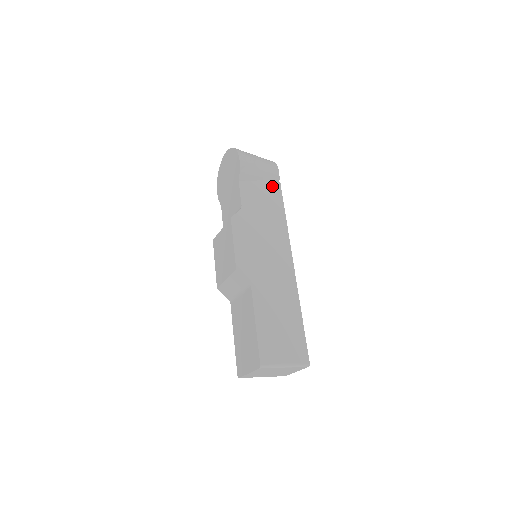
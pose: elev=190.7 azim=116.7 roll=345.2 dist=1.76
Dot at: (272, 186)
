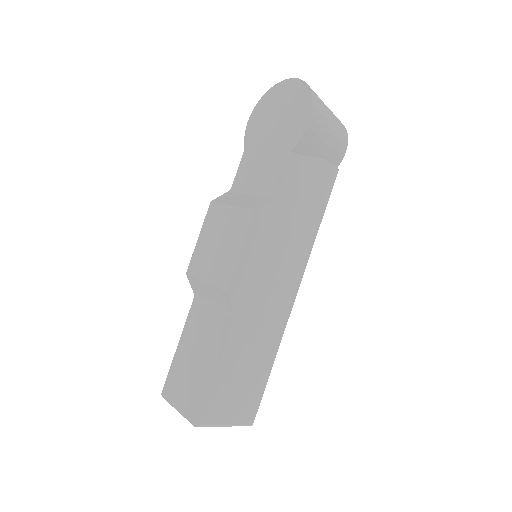
Dot at: (327, 172)
